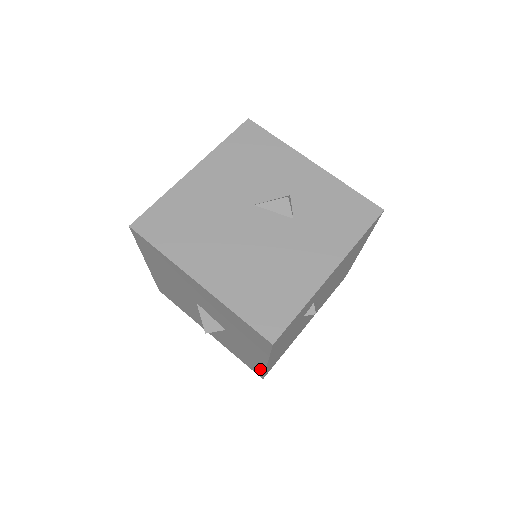
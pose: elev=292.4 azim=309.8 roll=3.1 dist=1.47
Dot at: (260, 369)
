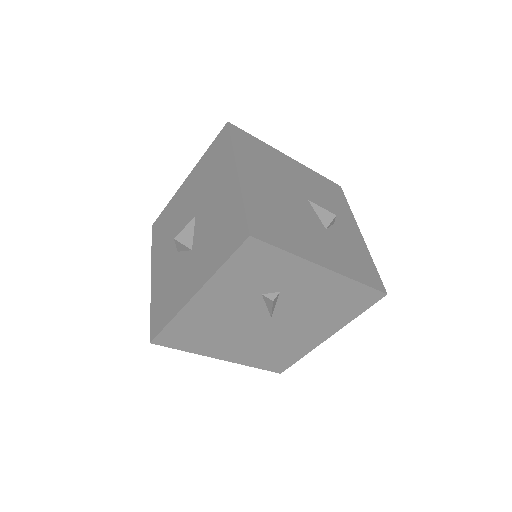
Dot at: (170, 316)
